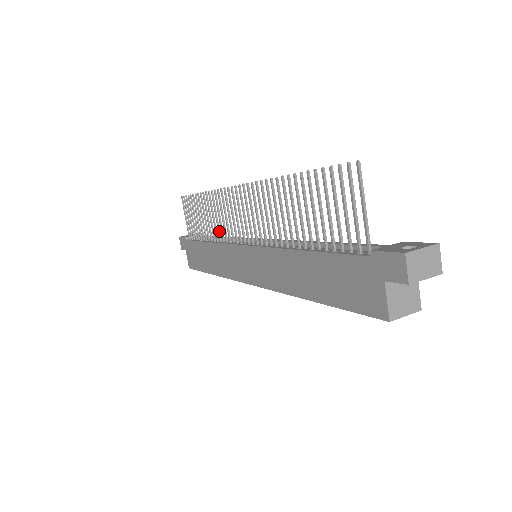
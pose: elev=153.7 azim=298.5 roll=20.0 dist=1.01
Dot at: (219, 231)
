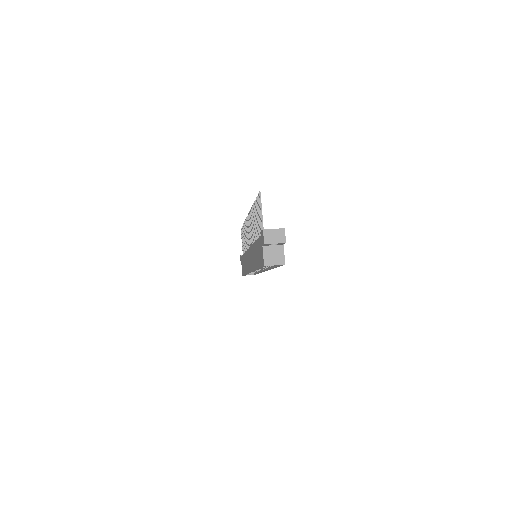
Dot at: occluded
